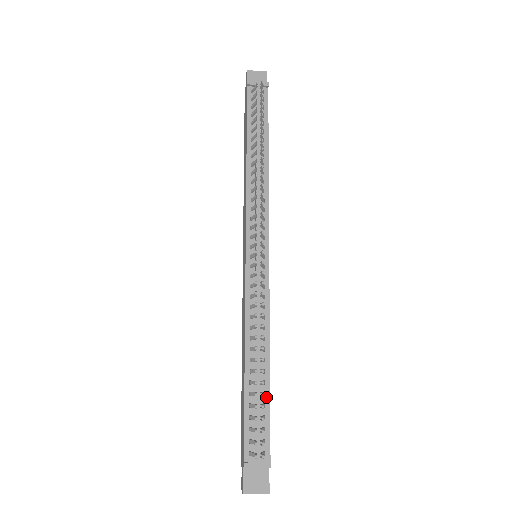
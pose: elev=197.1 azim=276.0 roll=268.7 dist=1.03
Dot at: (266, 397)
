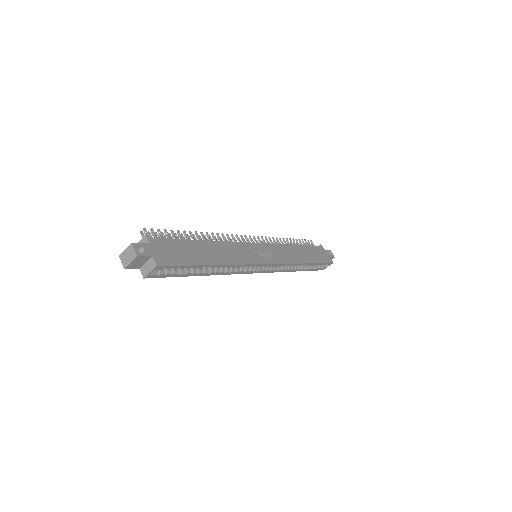
Dot at: (185, 241)
